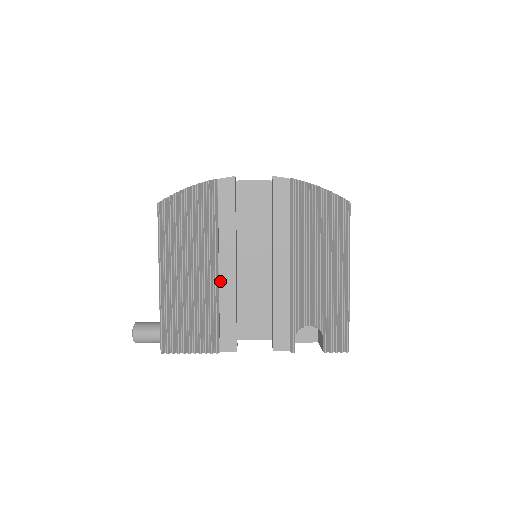
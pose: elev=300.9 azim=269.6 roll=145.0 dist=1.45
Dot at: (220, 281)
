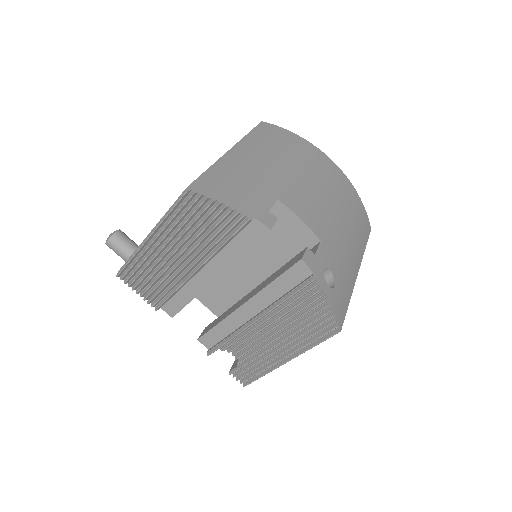
Dot at: (195, 276)
